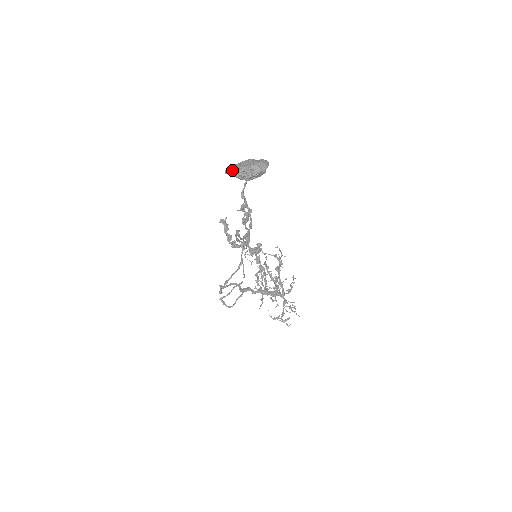
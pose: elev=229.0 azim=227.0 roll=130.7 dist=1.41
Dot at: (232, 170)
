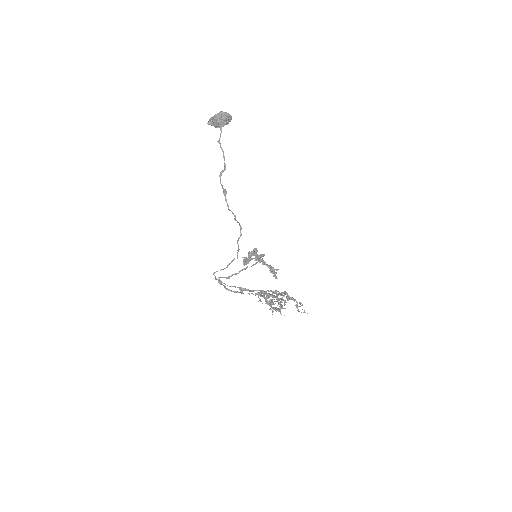
Dot at: (210, 120)
